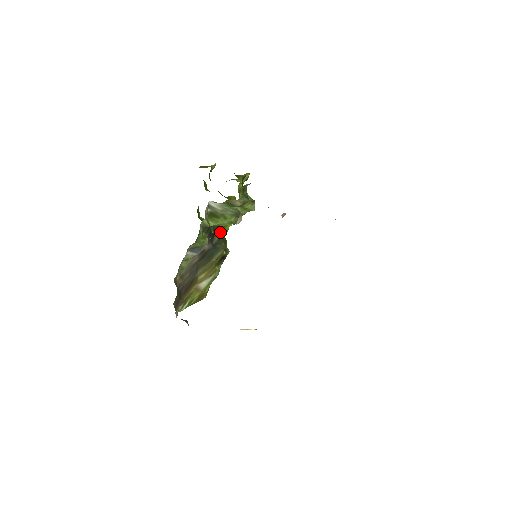
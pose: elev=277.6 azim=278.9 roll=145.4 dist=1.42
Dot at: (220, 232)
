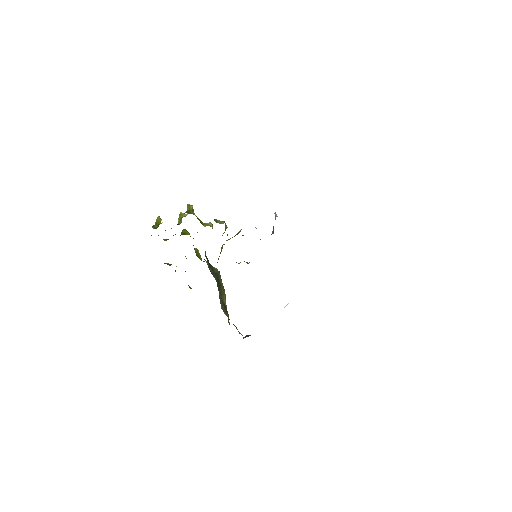
Dot at: occluded
